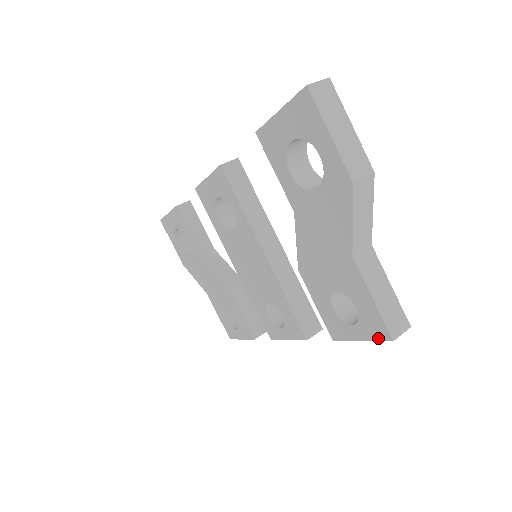
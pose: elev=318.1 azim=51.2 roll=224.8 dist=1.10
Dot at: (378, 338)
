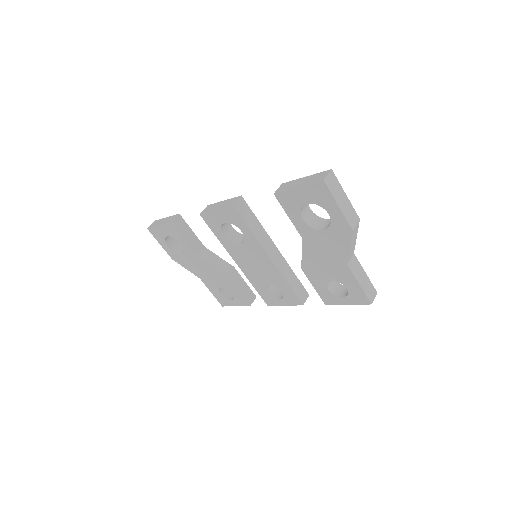
Dot at: (361, 303)
